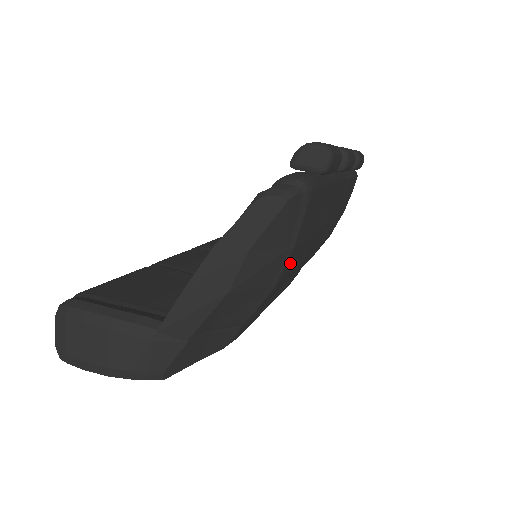
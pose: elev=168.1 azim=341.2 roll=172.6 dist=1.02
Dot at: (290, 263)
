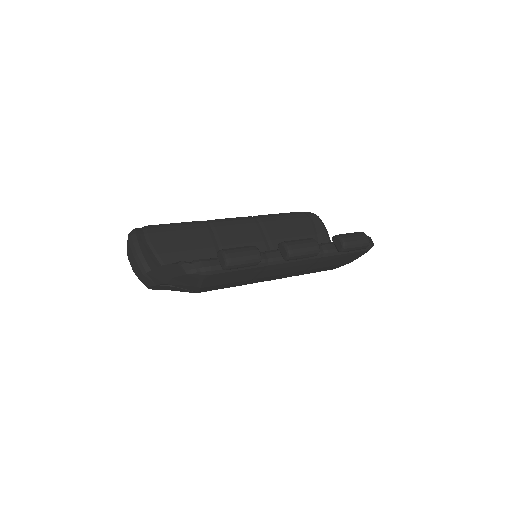
Dot at: (212, 288)
